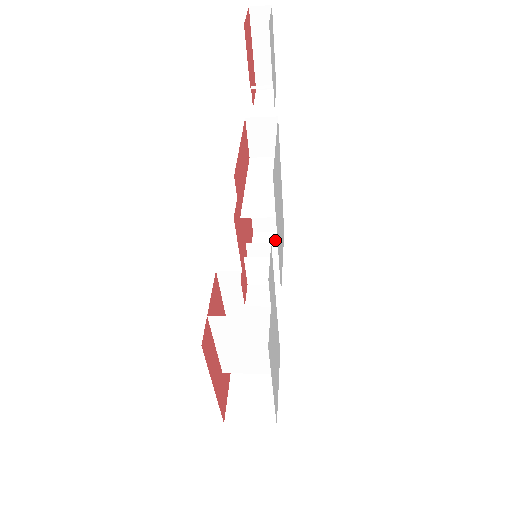
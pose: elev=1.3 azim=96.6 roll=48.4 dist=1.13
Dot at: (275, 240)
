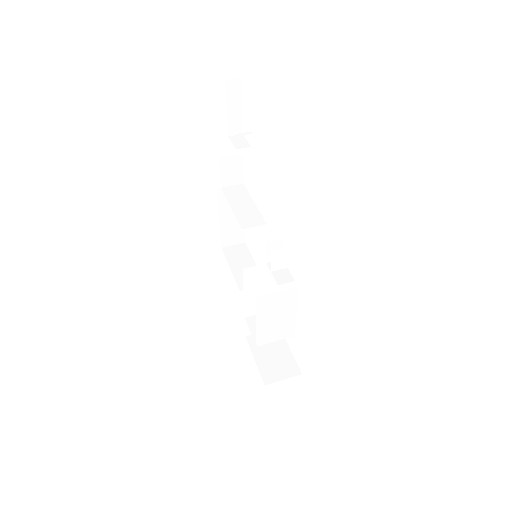
Dot at: (242, 249)
